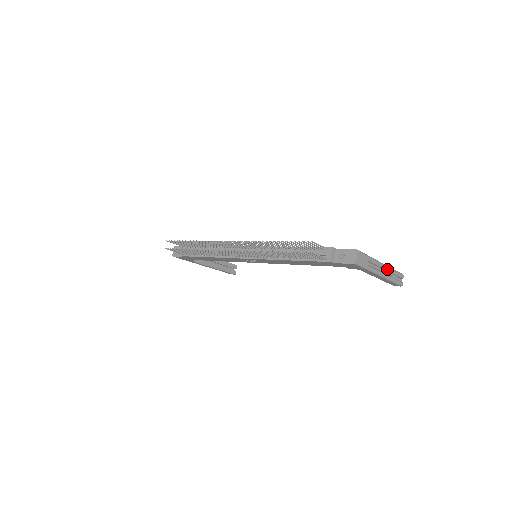
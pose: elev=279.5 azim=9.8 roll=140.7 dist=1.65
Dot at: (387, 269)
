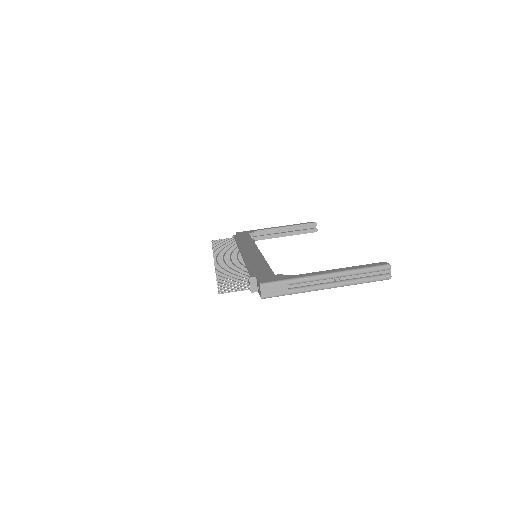
Dot at: (339, 276)
